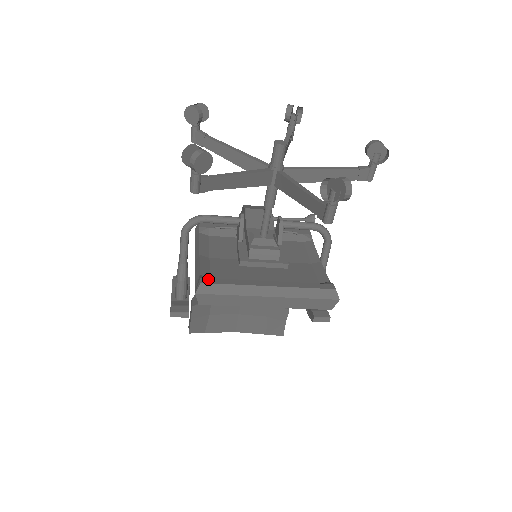
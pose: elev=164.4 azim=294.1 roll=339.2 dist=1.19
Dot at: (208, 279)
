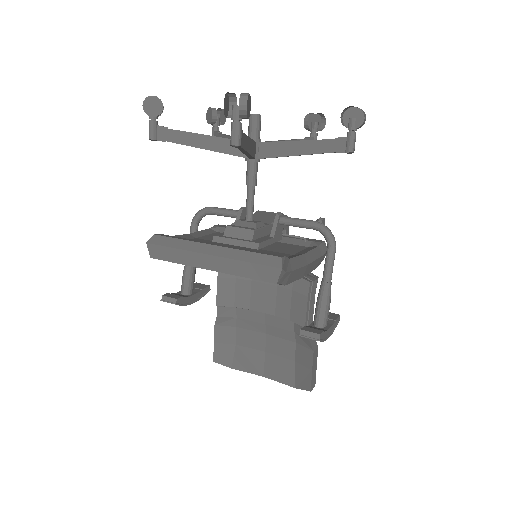
Dot at: (165, 235)
